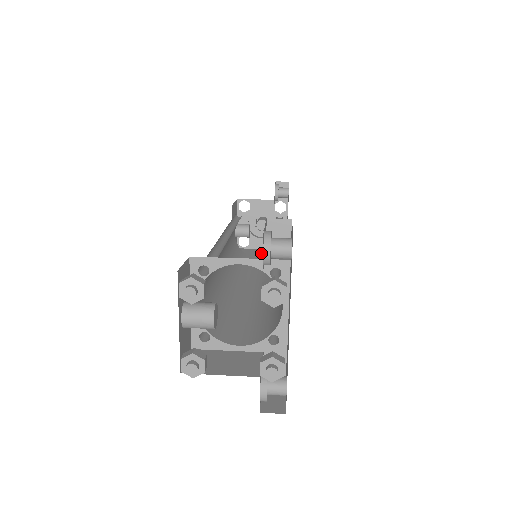
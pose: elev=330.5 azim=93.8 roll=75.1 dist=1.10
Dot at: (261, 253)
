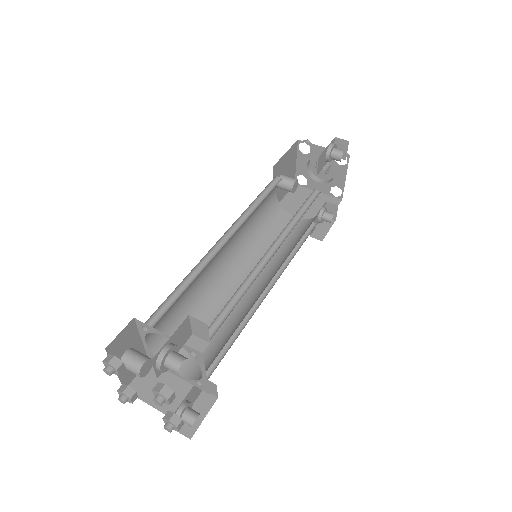
Dot at: occluded
